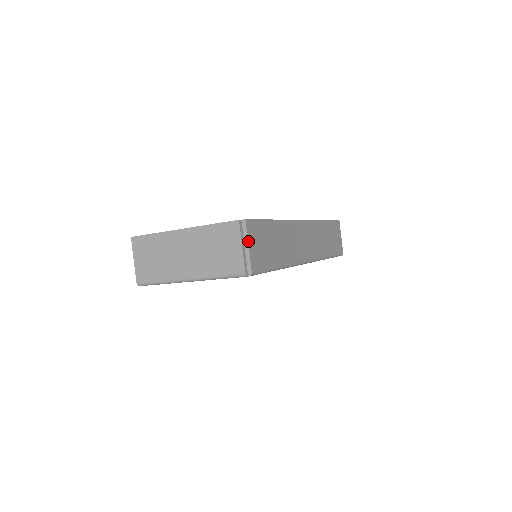
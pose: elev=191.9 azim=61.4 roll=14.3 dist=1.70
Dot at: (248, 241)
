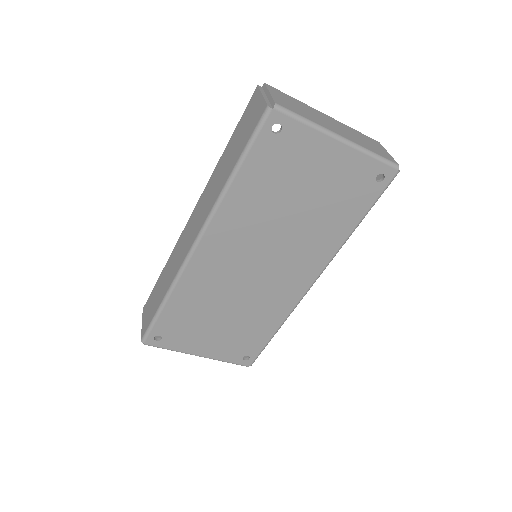
Dot at: occluded
